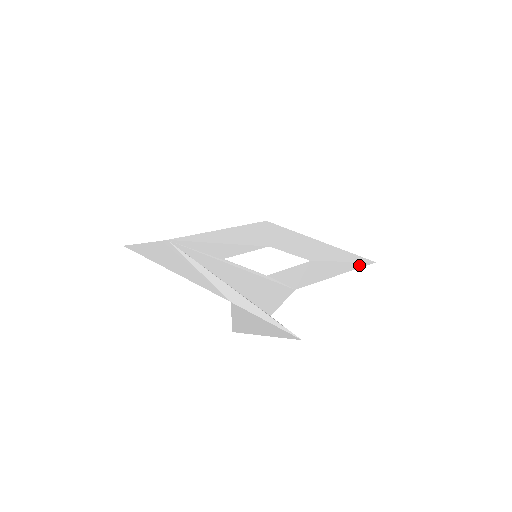
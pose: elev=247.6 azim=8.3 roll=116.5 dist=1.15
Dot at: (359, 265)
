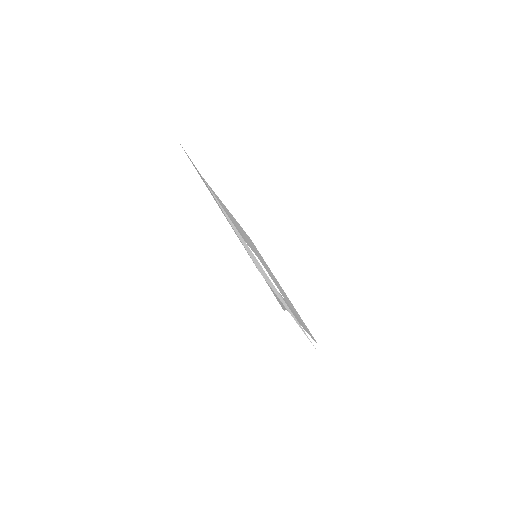
Dot at: occluded
